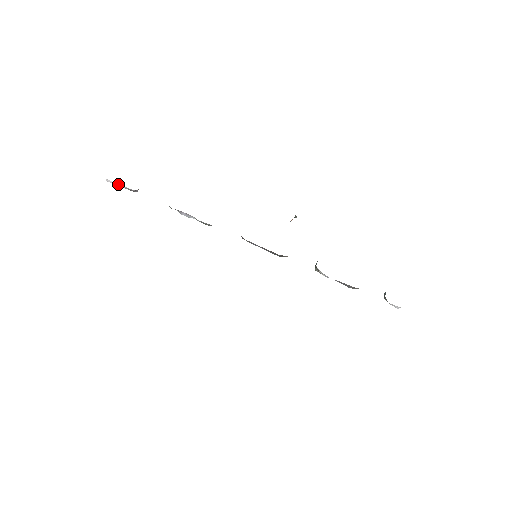
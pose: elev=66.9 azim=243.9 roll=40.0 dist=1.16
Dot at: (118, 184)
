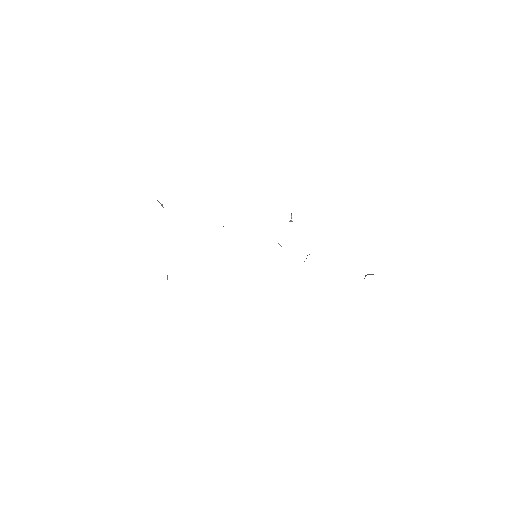
Dot at: occluded
